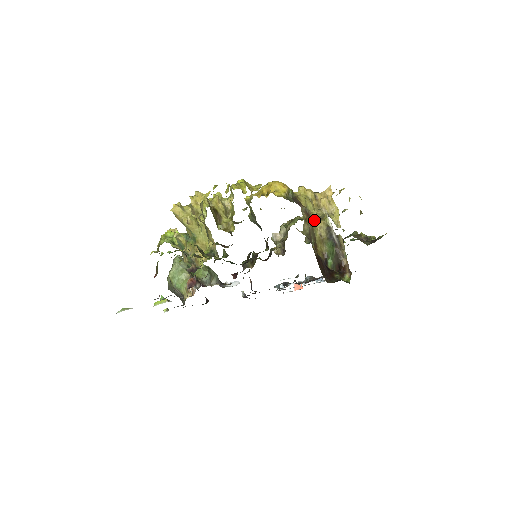
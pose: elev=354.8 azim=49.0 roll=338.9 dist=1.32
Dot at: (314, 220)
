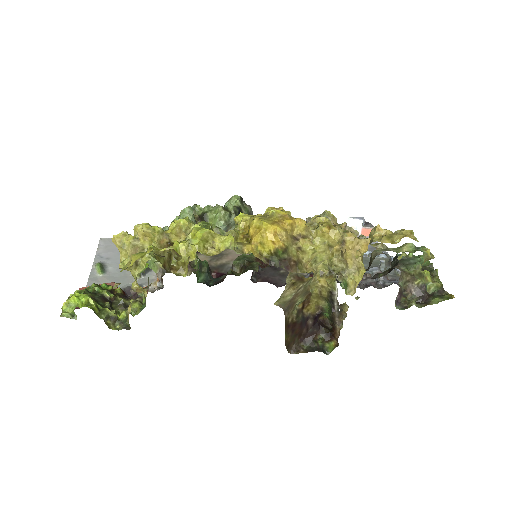
Dot at: (321, 272)
